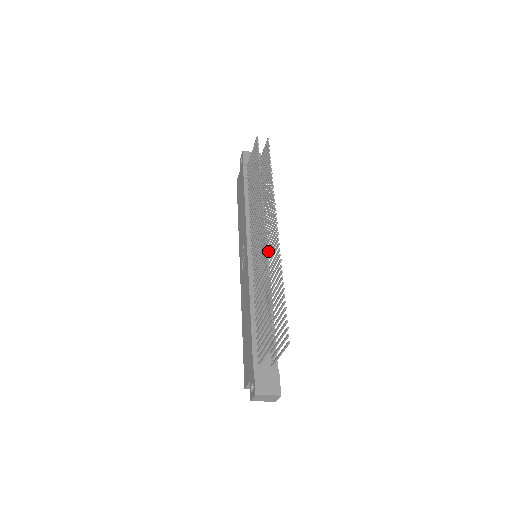
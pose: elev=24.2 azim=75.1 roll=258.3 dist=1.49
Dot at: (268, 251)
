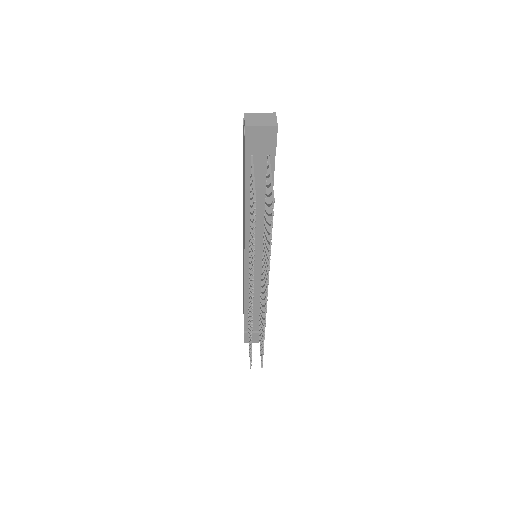
Dot at: occluded
